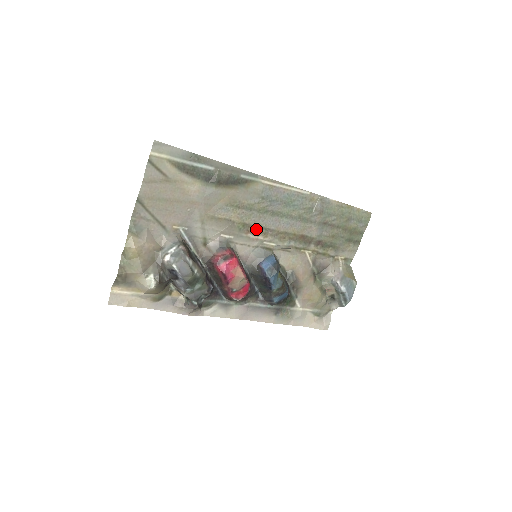
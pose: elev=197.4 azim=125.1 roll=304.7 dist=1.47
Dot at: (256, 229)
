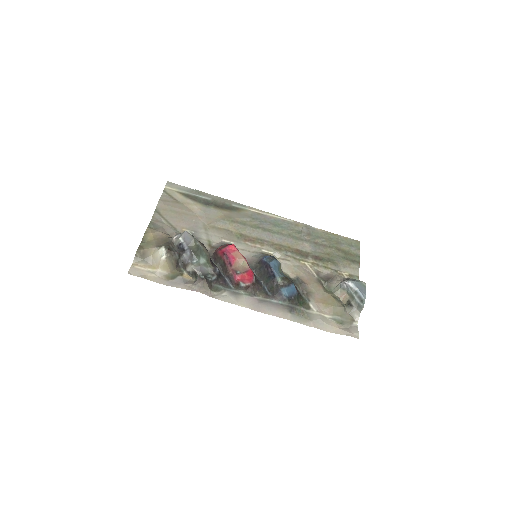
Dot at: (252, 239)
